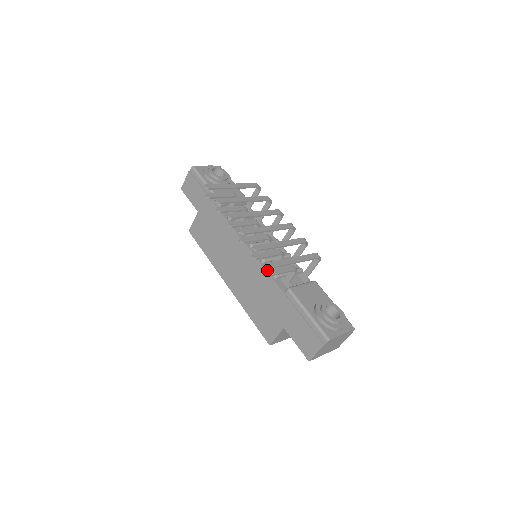
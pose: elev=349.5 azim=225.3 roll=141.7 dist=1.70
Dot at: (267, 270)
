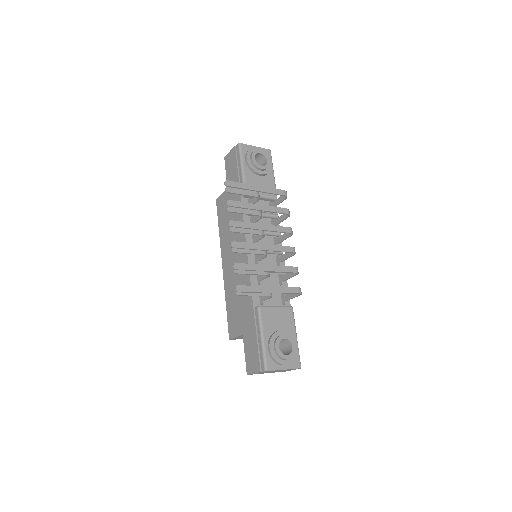
Dot at: occluded
